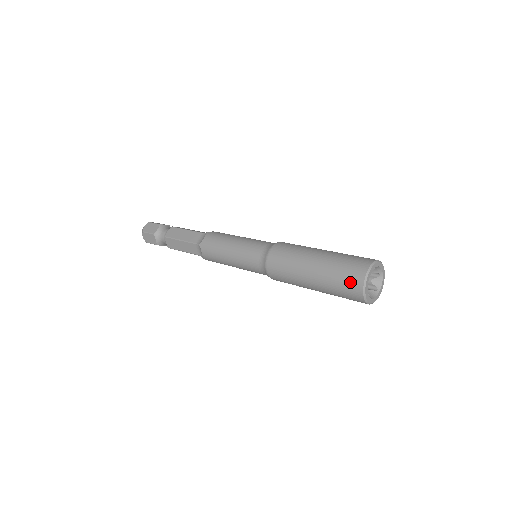
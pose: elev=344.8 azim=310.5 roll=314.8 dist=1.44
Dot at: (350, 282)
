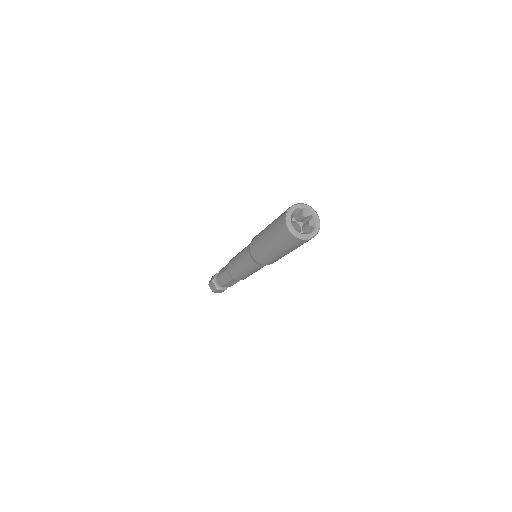
Dot at: (281, 226)
